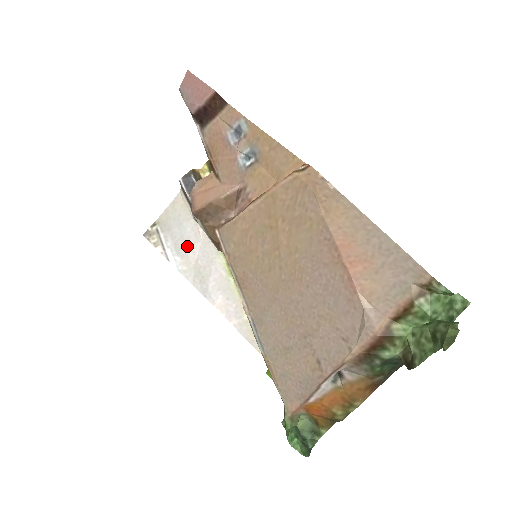
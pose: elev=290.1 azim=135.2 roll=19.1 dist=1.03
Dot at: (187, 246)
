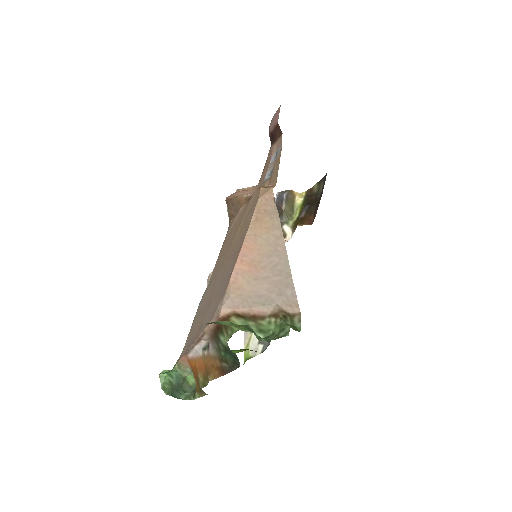
Dot at: occluded
